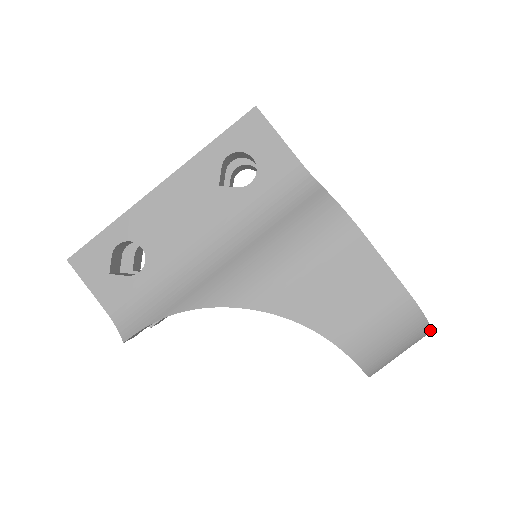
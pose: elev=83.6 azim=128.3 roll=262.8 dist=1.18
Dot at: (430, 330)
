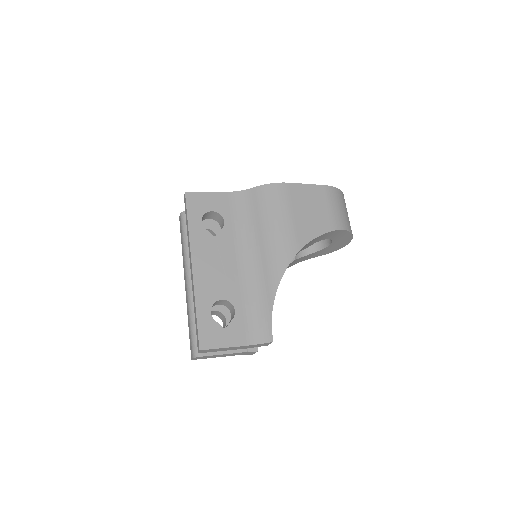
Dot at: occluded
